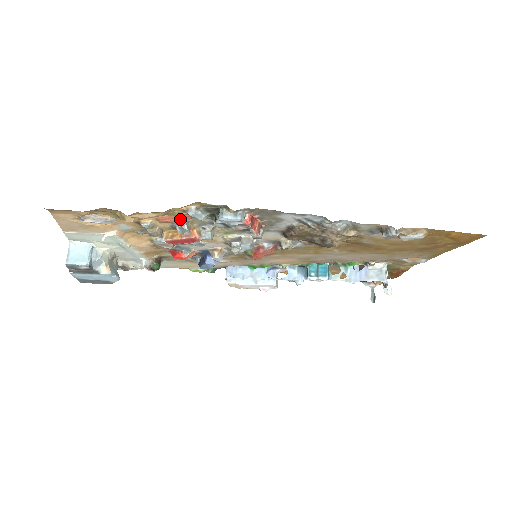
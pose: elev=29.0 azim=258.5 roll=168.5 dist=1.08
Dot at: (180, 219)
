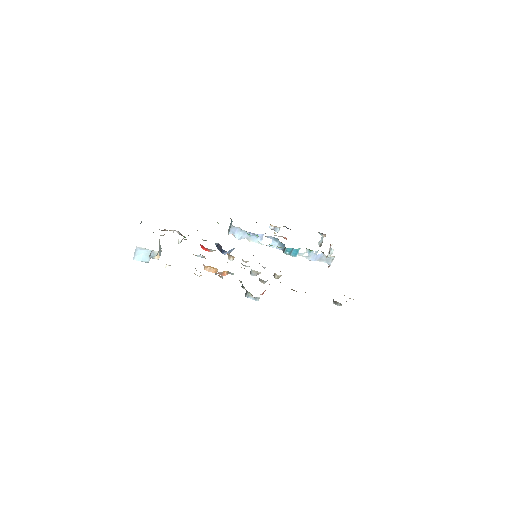
Dot at: occluded
